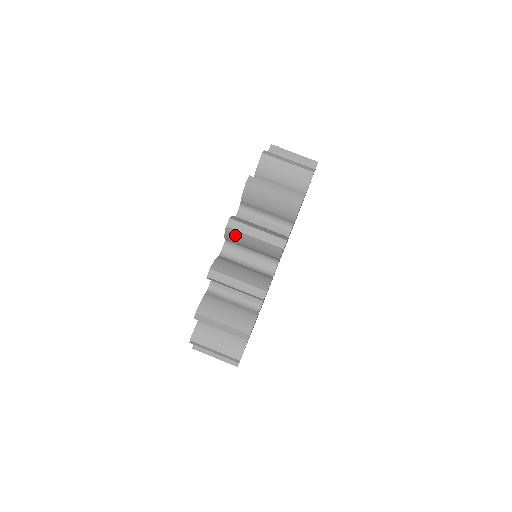
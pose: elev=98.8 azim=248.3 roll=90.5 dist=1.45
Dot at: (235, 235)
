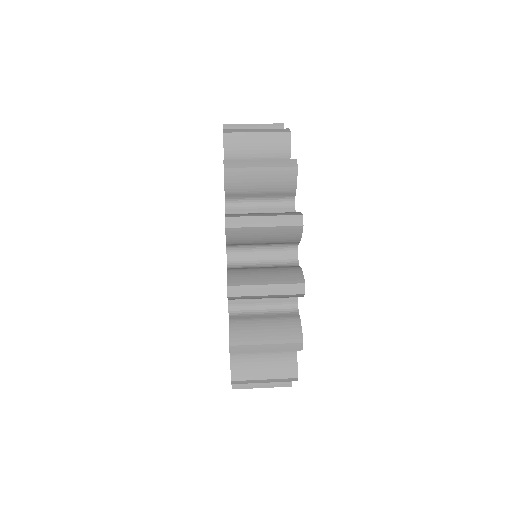
Dot at: (235, 141)
